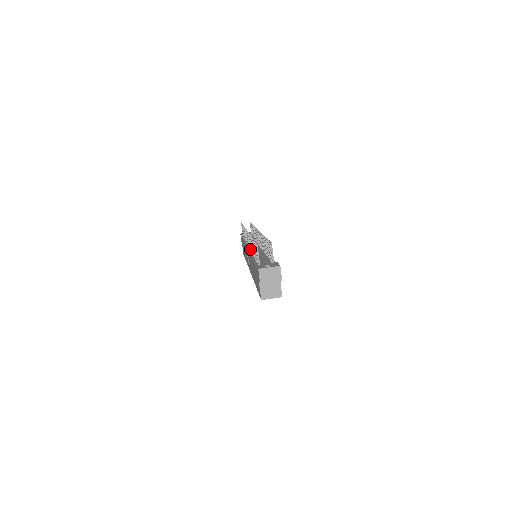
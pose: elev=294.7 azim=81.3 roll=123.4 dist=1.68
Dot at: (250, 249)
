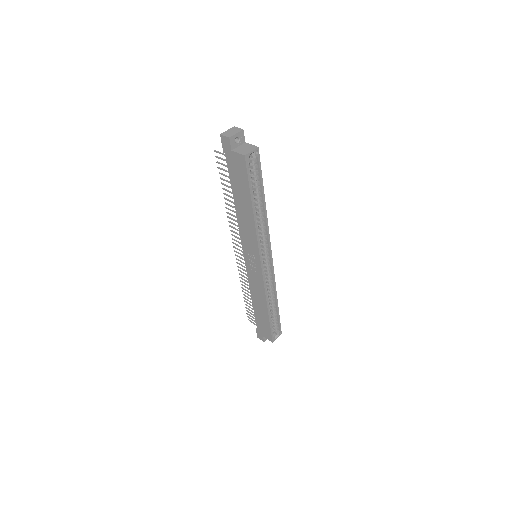
Dot at: (240, 236)
